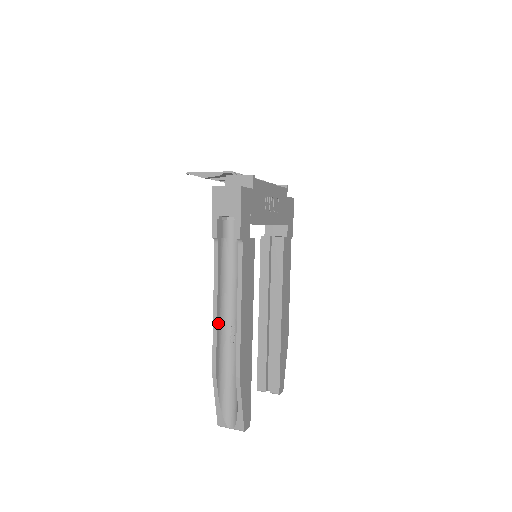
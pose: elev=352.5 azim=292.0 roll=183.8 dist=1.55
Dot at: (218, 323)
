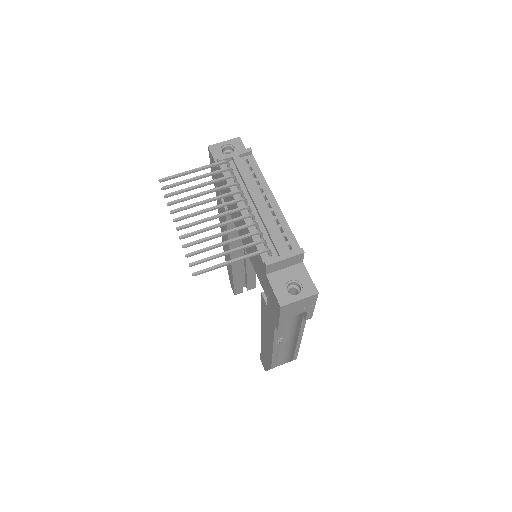
Dot at: occluded
